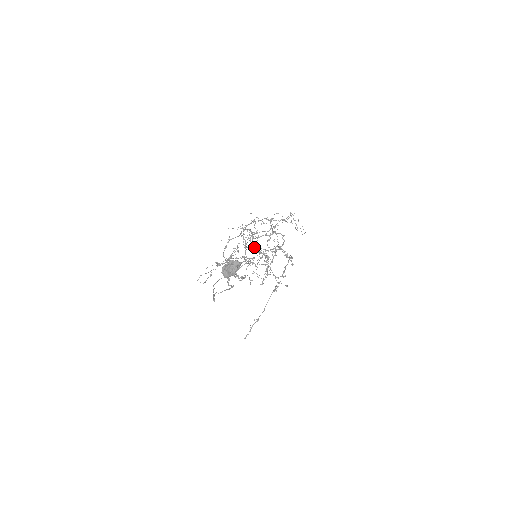
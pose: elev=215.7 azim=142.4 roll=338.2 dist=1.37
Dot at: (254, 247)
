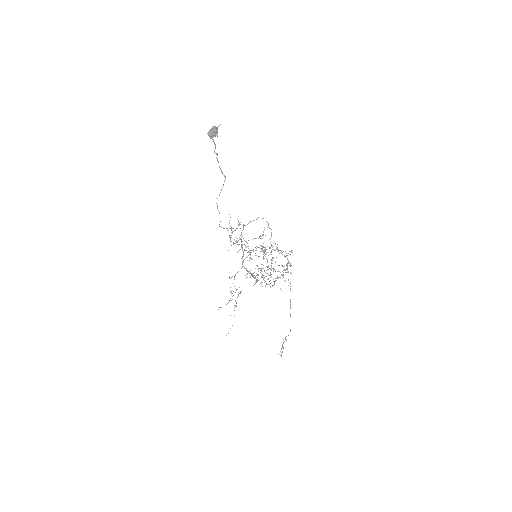
Dot at: occluded
